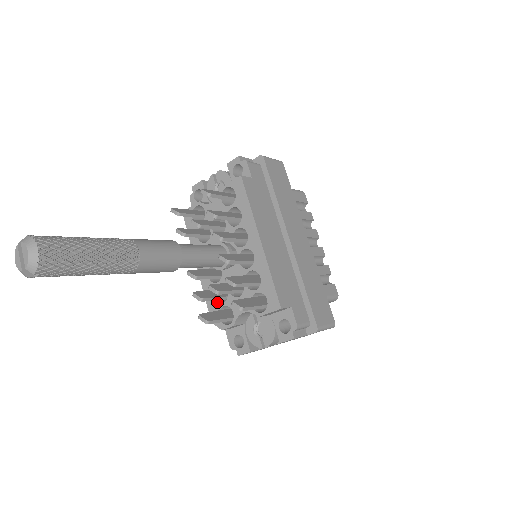
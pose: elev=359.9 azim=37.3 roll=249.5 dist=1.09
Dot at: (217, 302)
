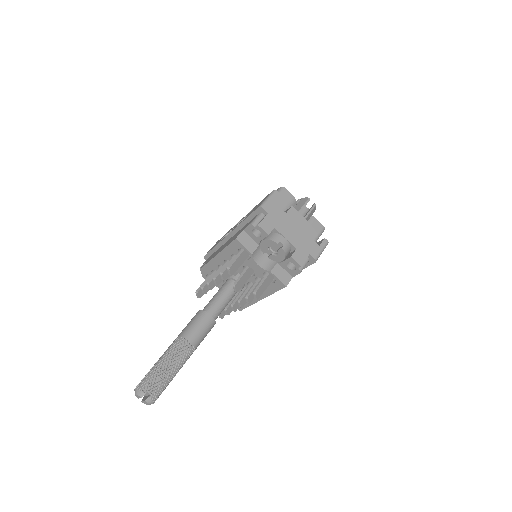
Dot at: occluded
